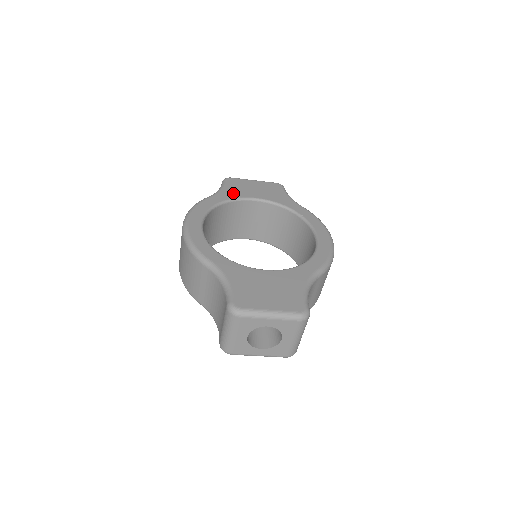
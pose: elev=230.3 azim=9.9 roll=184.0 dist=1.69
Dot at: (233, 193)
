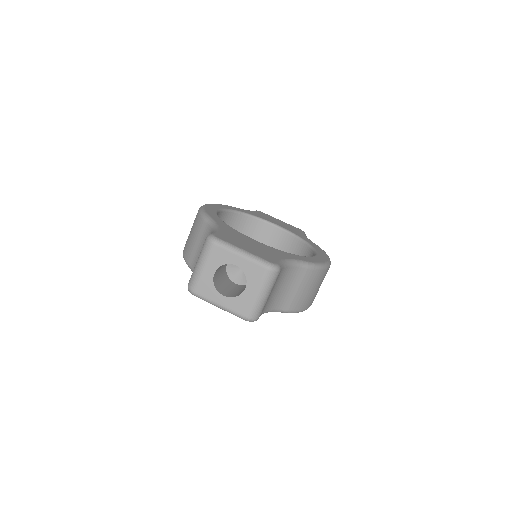
Dot at: (258, 215)
